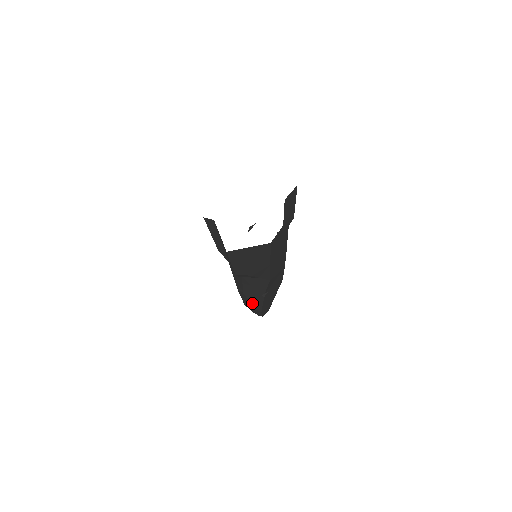
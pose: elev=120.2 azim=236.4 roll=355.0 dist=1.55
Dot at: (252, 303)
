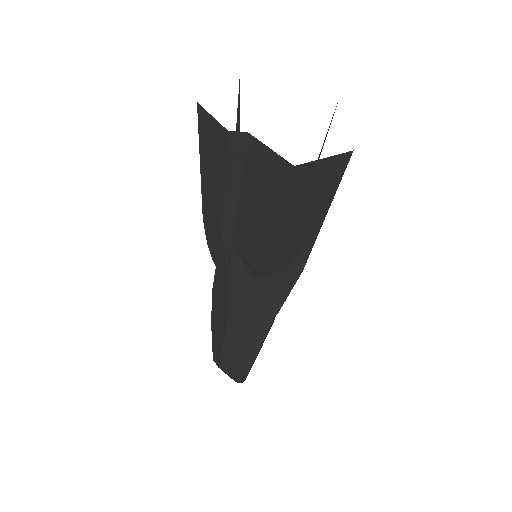
Dot at: (244, 348)
